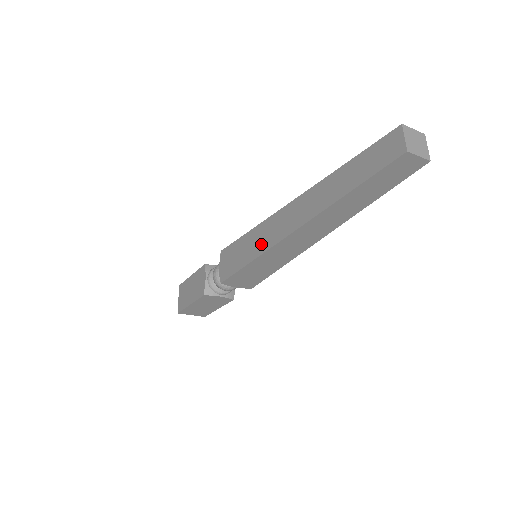
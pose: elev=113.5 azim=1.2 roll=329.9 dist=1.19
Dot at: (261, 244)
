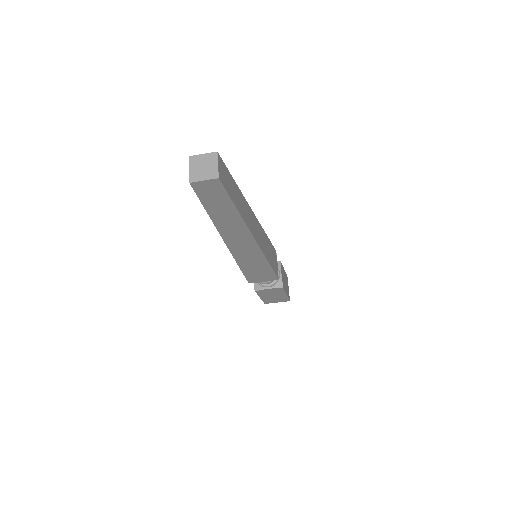
Dot at: occluded
